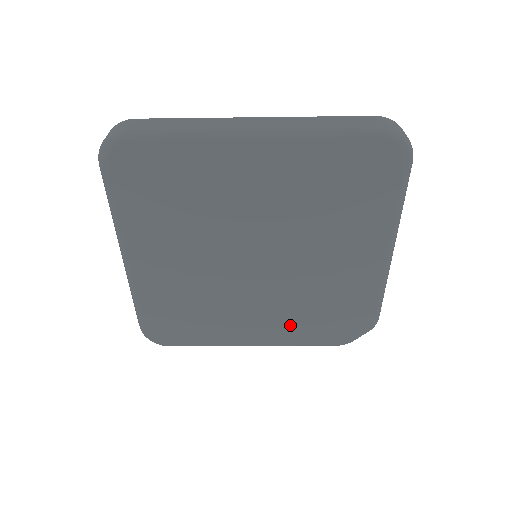
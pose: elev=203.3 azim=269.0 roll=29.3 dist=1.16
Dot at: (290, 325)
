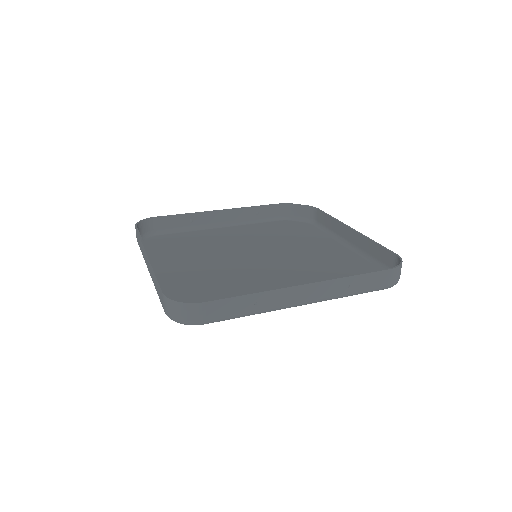
Dot at: (256, 232)
